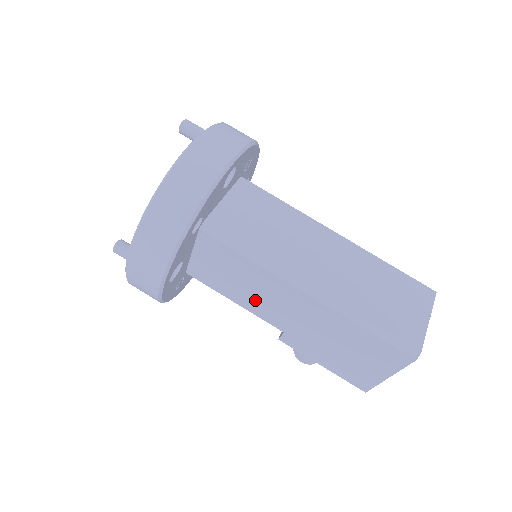
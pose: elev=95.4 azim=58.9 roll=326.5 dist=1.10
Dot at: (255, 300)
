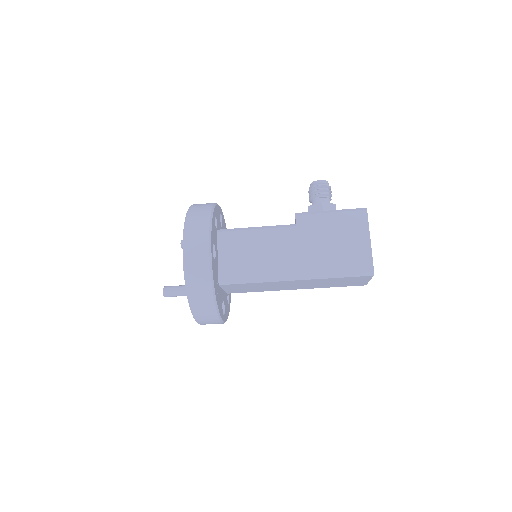
Dot at: occluded
